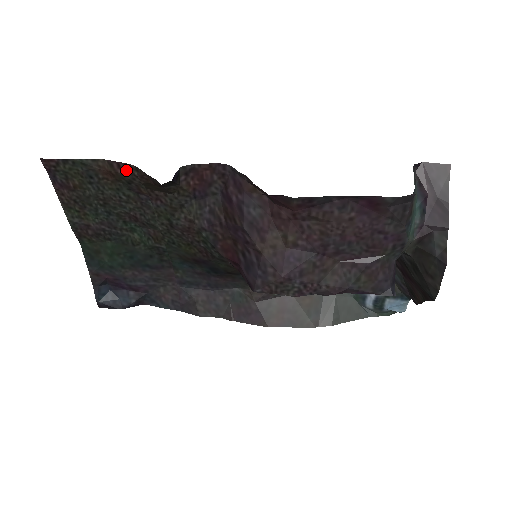
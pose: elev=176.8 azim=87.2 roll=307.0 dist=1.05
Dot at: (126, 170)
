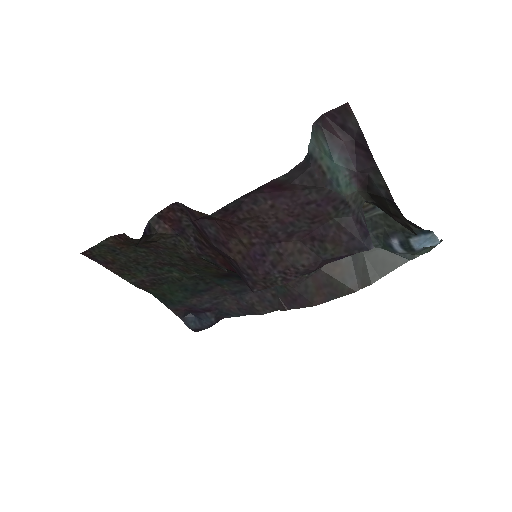
Dot at: (124, 238)
